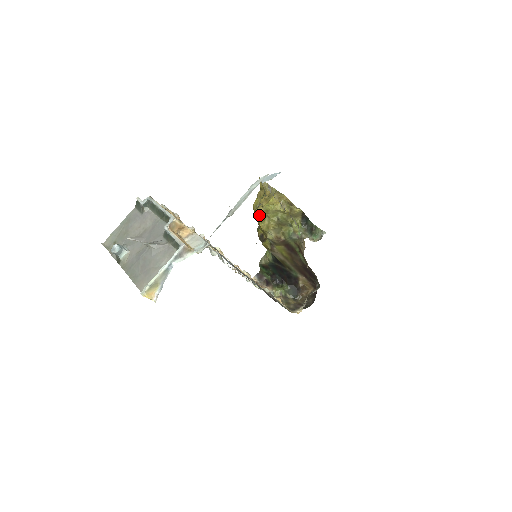
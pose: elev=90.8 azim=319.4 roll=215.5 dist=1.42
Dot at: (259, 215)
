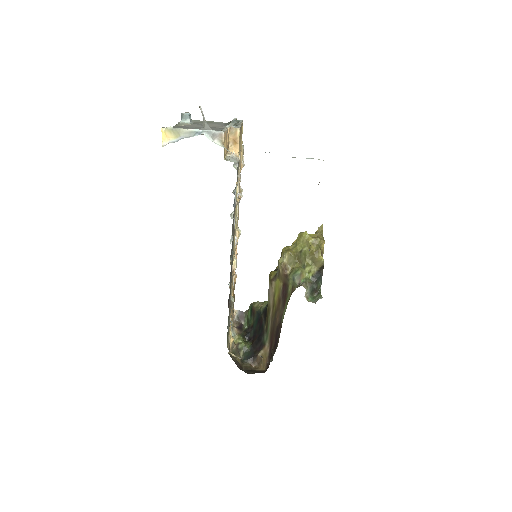
Dot at: occluded
